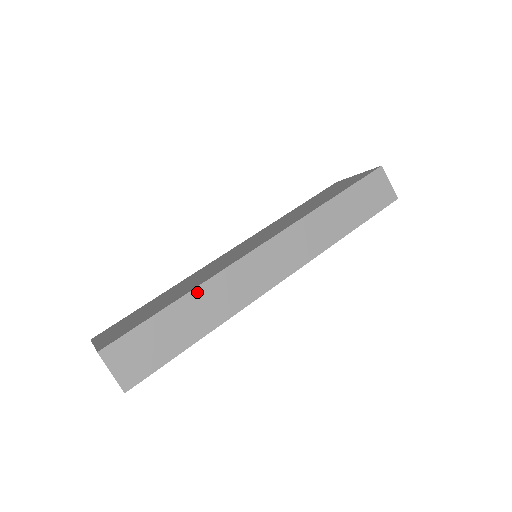
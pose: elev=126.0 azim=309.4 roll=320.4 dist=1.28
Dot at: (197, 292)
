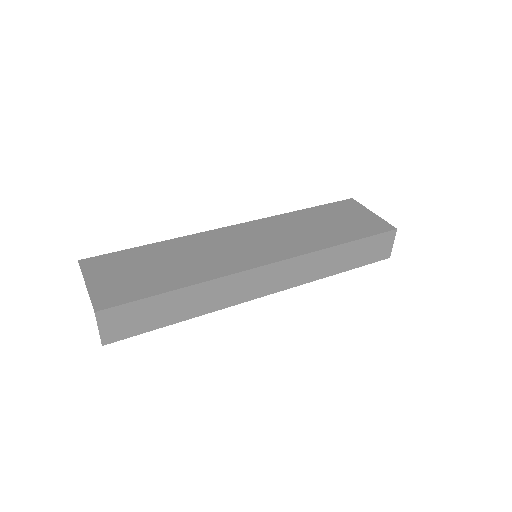
Dot at: (198, 287)
